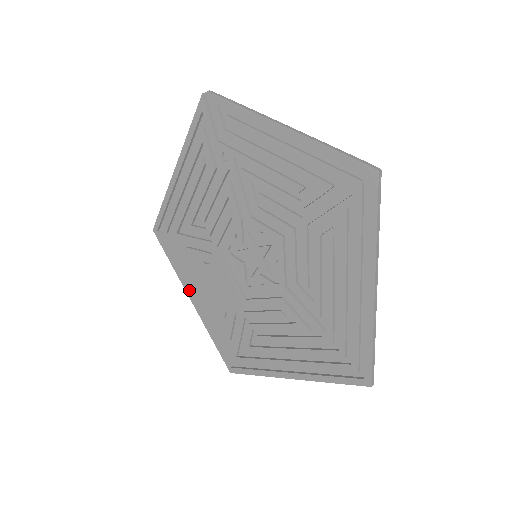
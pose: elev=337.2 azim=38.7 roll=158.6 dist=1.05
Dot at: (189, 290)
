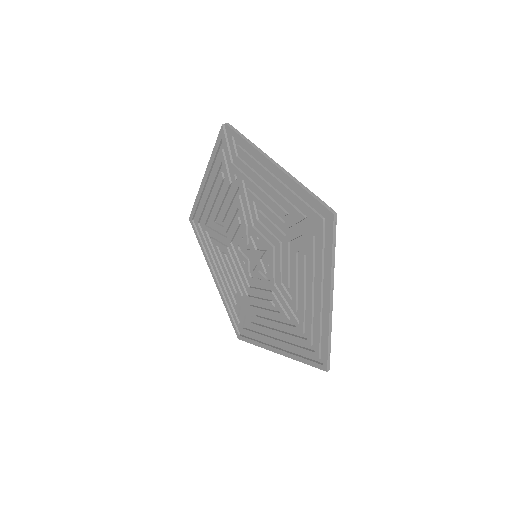
Dot at: (212, 270)
